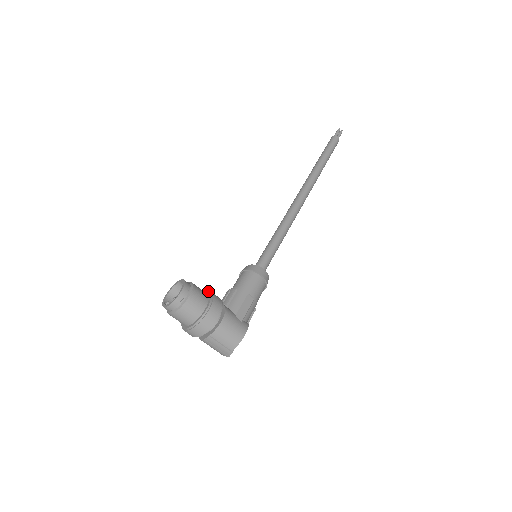
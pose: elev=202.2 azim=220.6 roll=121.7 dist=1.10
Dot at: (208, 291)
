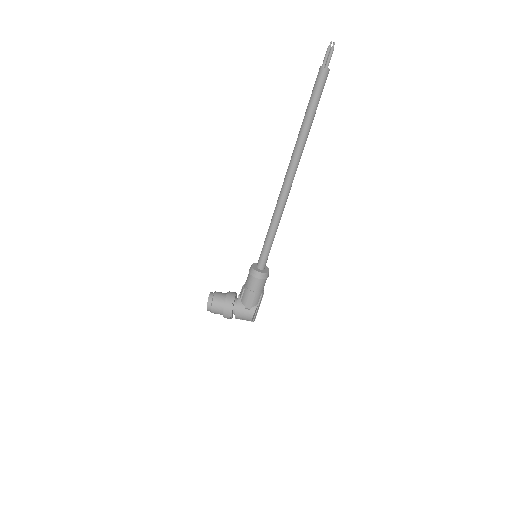
Dot at: (225, 297)
